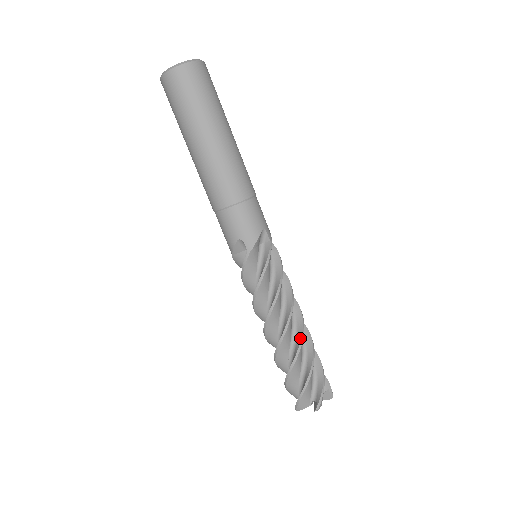
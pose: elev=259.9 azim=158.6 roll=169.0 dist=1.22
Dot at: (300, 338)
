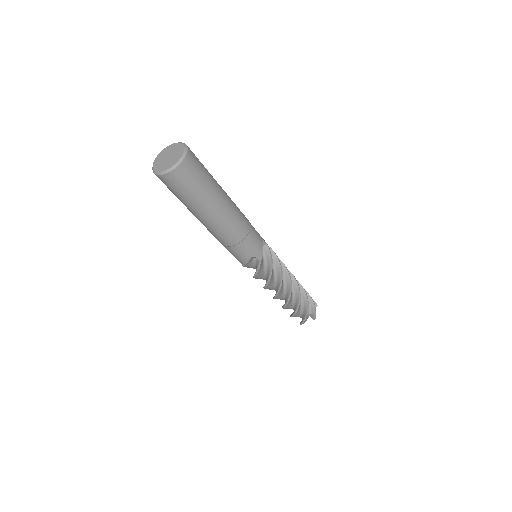
Dot at: (286, 301)
